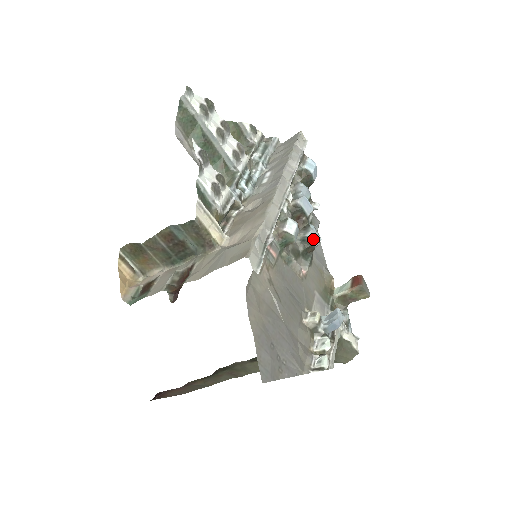
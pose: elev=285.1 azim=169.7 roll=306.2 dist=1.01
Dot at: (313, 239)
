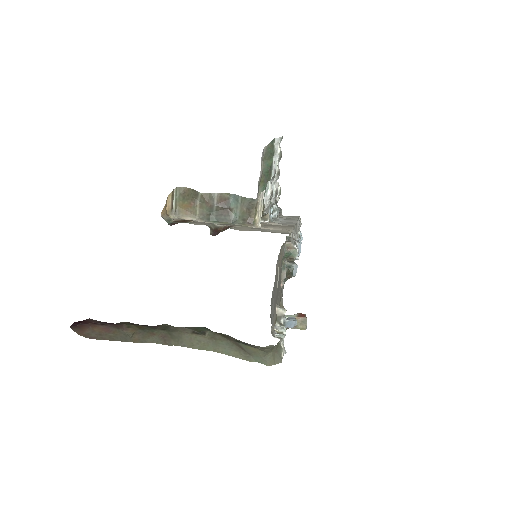
Dot at: (294, 270)
